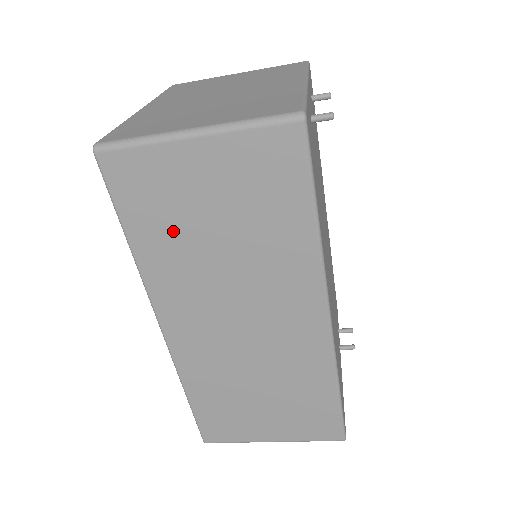
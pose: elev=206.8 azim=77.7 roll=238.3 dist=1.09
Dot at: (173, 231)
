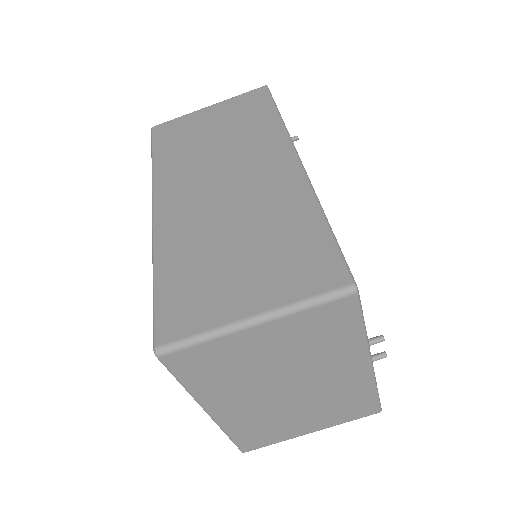
Dot at: (185, 145)
